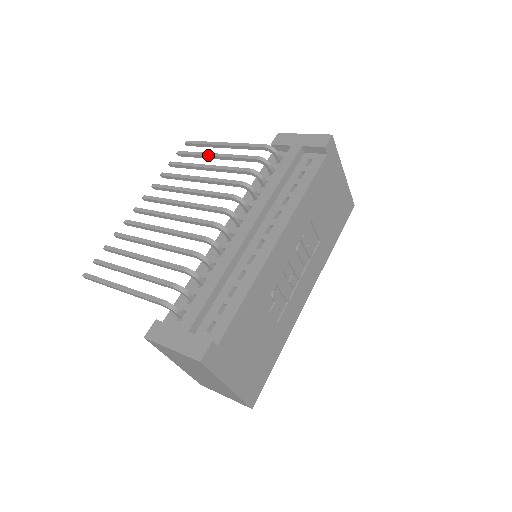
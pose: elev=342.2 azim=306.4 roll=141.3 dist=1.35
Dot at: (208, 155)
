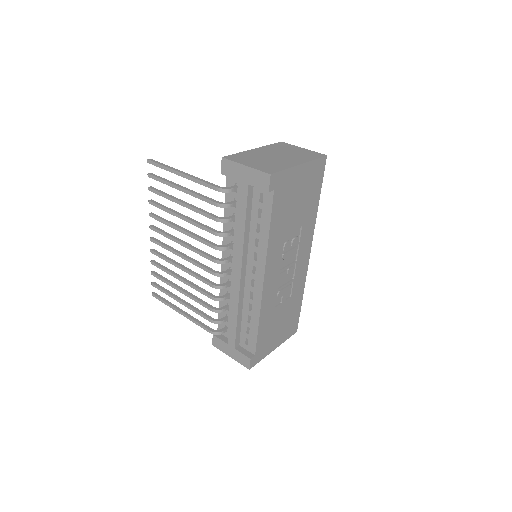
Dot at: (175, 188)
